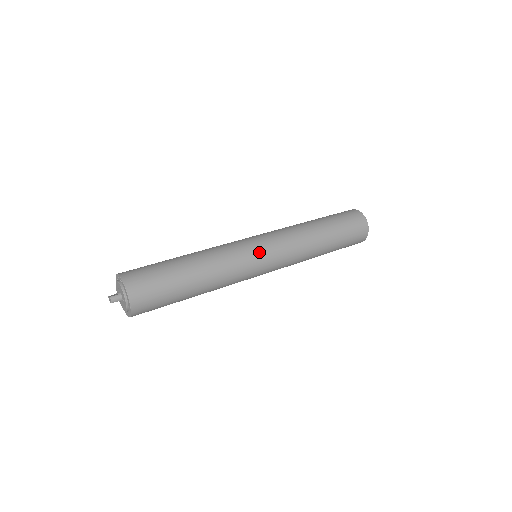
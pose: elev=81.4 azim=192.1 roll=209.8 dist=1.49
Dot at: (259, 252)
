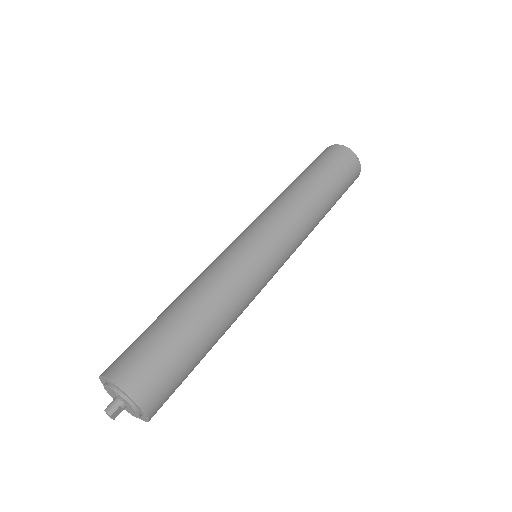
Dot at: (244, 240)
